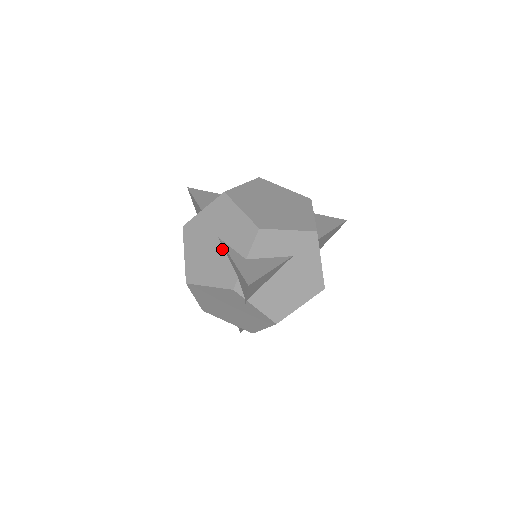
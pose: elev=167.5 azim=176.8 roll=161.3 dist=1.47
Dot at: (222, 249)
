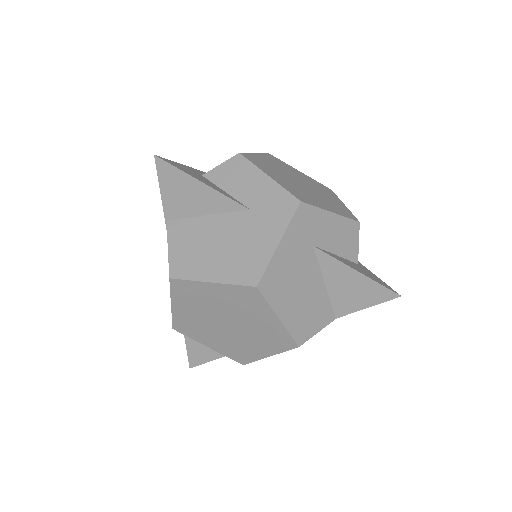
Dot at: occluded
